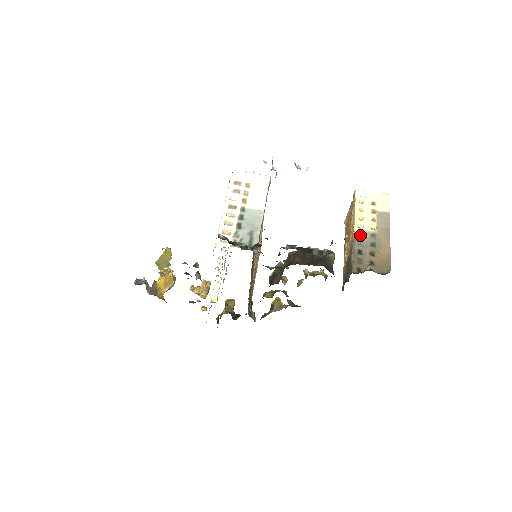
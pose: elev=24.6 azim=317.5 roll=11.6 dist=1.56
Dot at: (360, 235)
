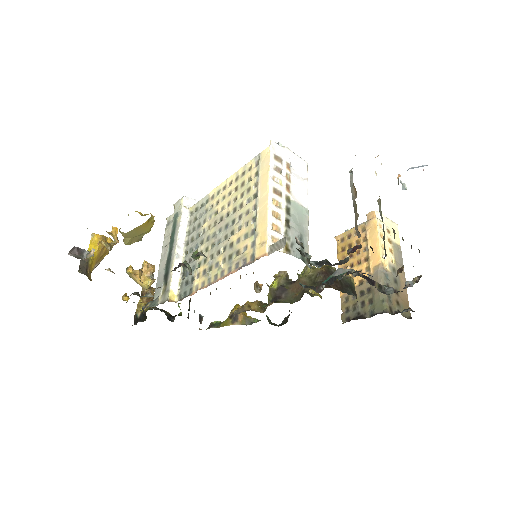
Dot at: (384, 266)
